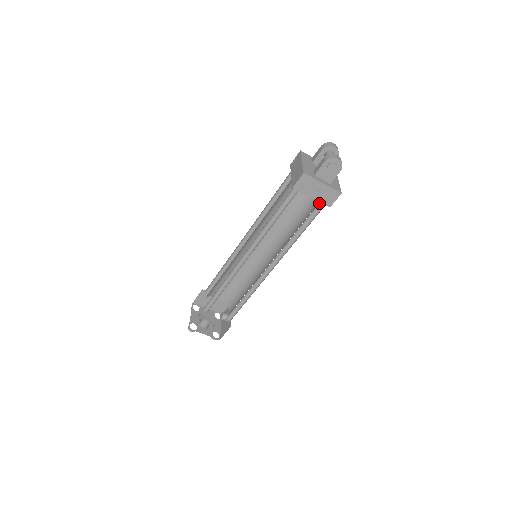
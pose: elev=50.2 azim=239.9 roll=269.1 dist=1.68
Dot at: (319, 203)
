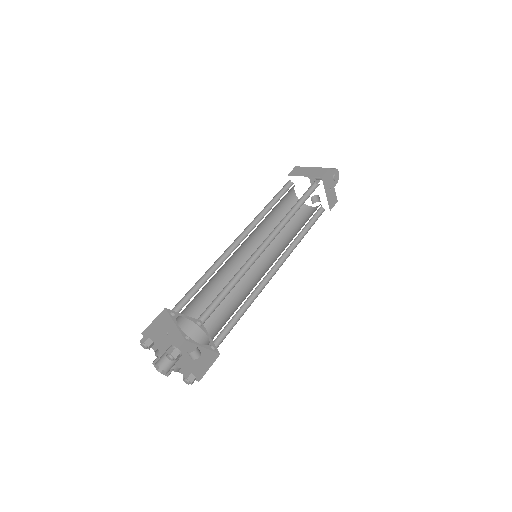
Dot at: (319, 208)
